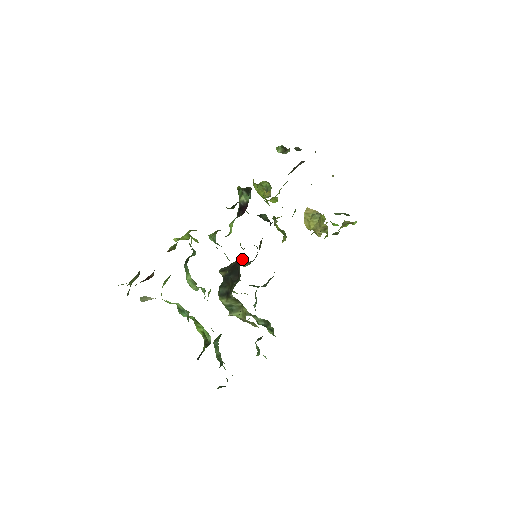
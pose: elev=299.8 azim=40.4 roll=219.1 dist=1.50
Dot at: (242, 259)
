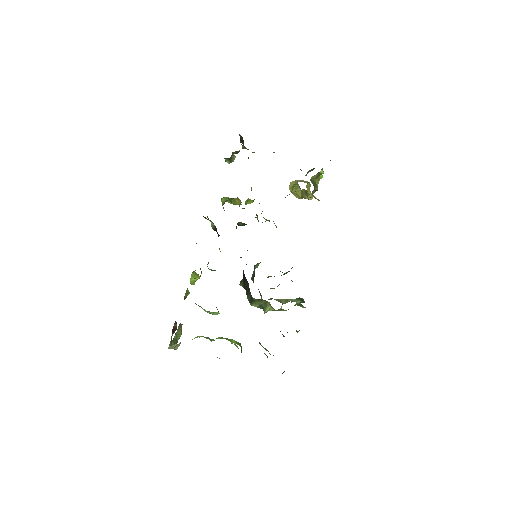
Dot at: occluded
